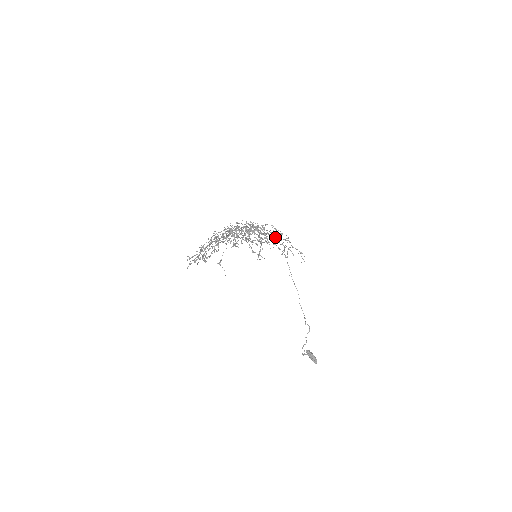
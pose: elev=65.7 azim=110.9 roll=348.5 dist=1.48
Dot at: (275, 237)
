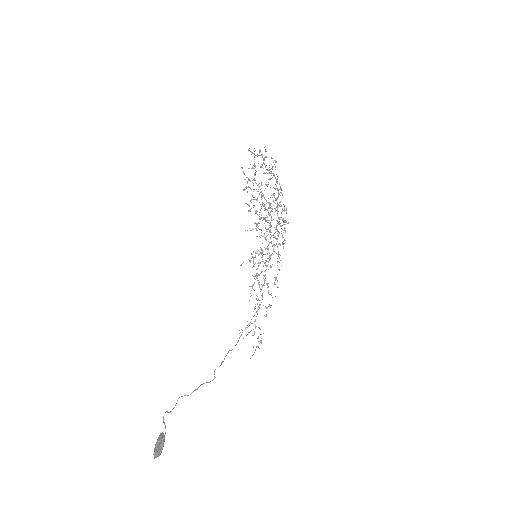
Dot at: occluded
